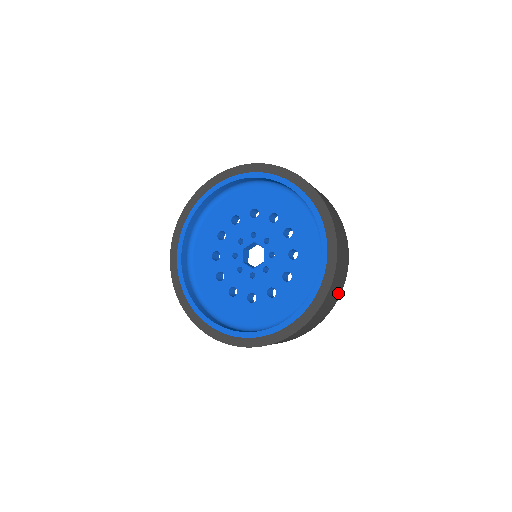
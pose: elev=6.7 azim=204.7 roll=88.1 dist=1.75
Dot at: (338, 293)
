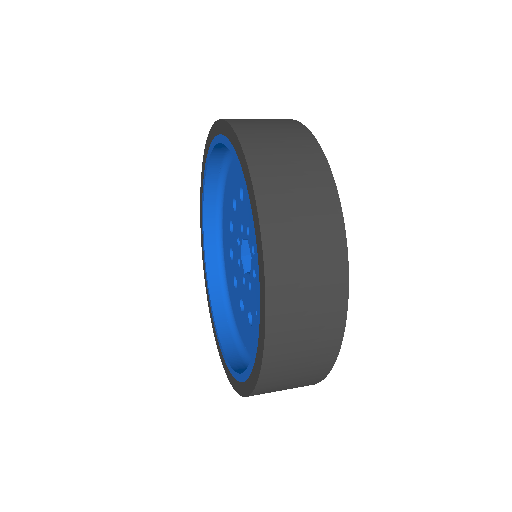
Dot at: (311, 379)
